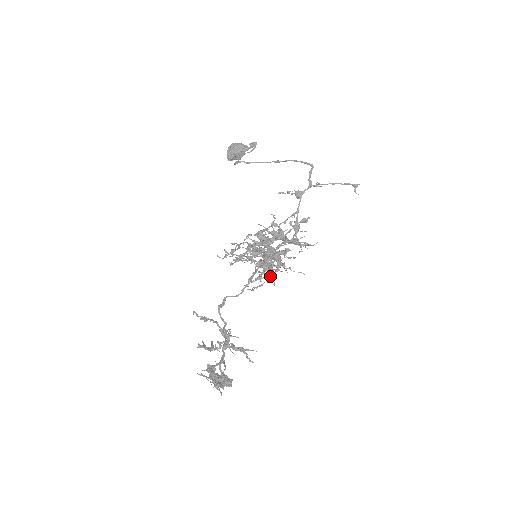
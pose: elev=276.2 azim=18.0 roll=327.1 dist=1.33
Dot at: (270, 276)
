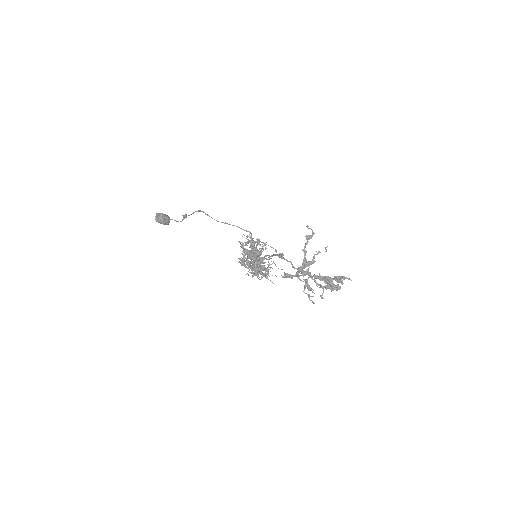
Dot at: (270, 271)
